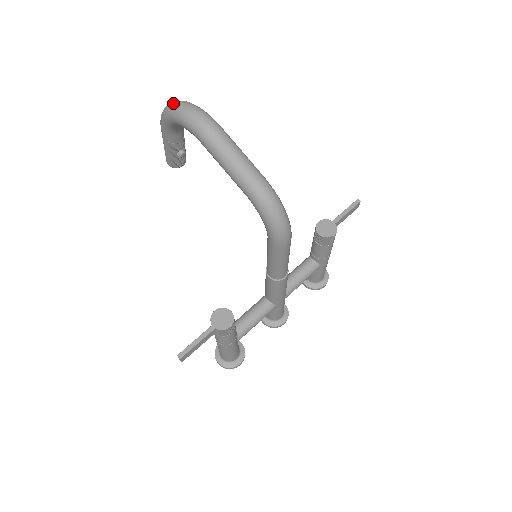
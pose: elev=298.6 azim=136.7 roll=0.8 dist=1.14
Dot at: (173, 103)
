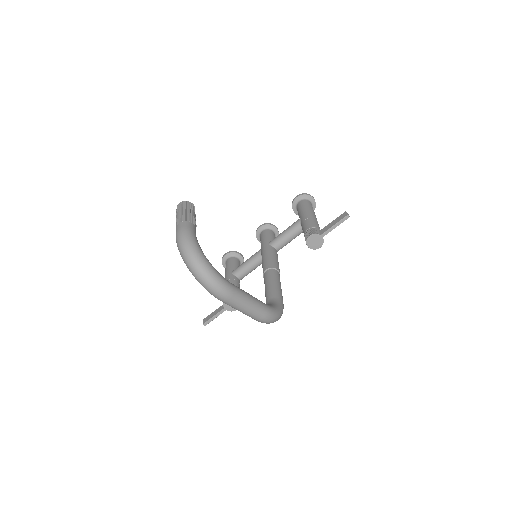
Dot at: (191, 266)
